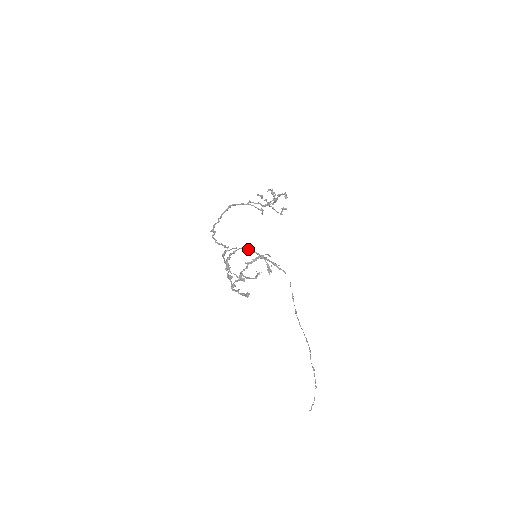
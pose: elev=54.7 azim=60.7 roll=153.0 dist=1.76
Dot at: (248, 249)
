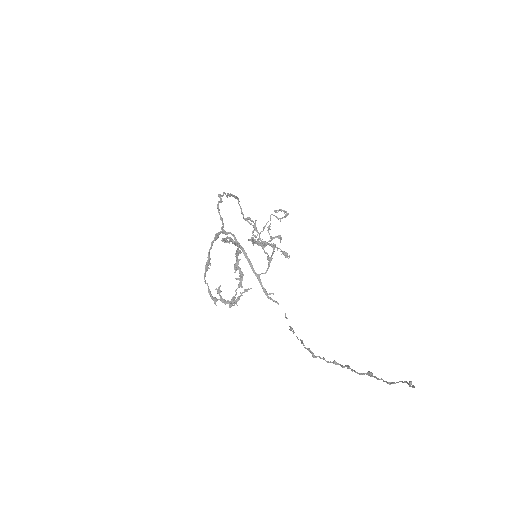
Dot at: (244, 250)
